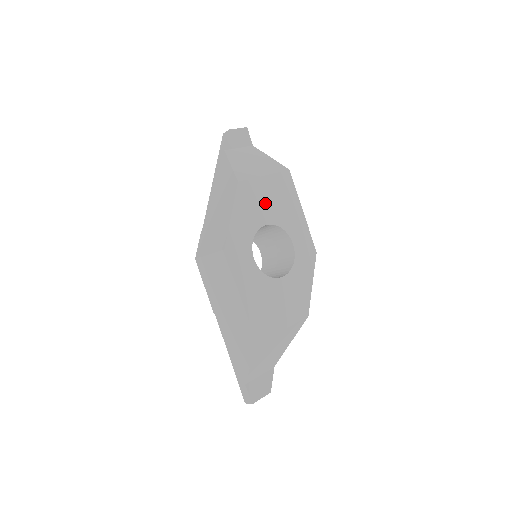
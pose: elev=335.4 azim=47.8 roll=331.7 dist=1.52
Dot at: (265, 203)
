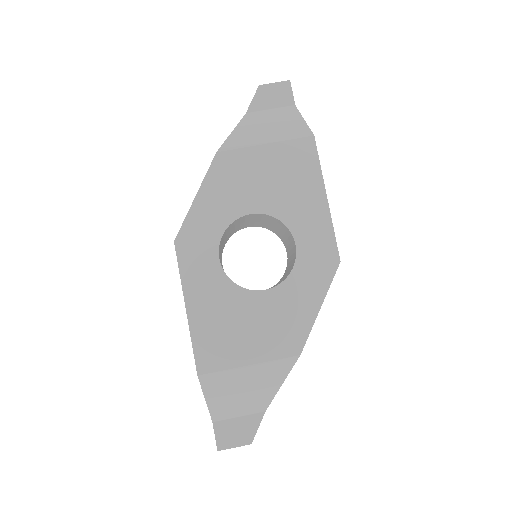
Dot at: (257, 183)
